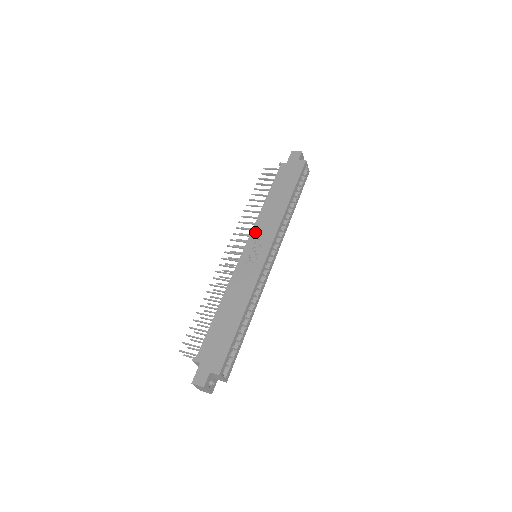
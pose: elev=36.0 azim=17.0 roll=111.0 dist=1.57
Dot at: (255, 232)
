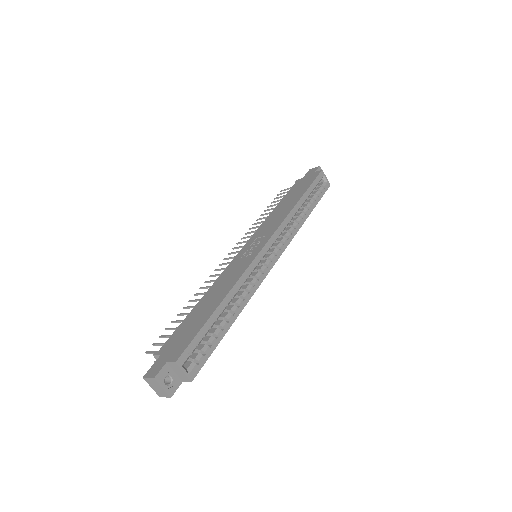
Dot at: (257, 233)
